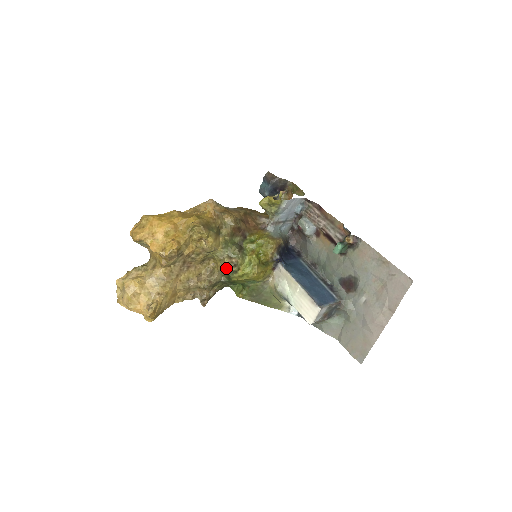
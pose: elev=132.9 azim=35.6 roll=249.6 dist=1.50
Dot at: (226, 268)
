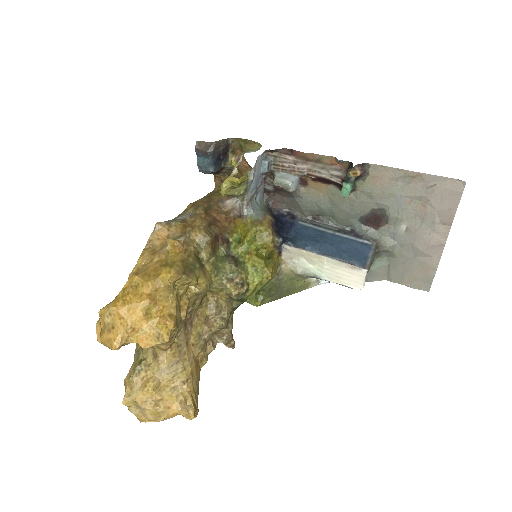
Dot at: (235, 295)
